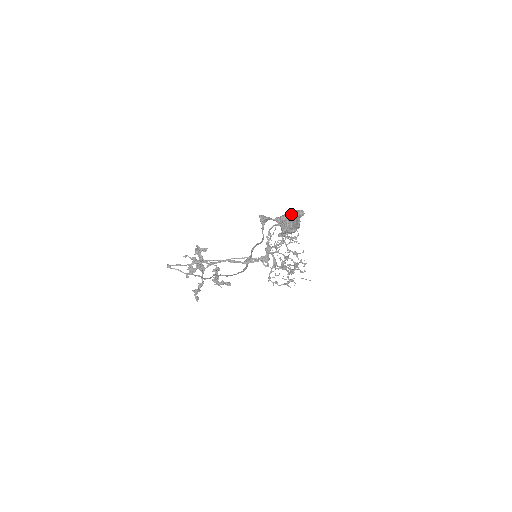
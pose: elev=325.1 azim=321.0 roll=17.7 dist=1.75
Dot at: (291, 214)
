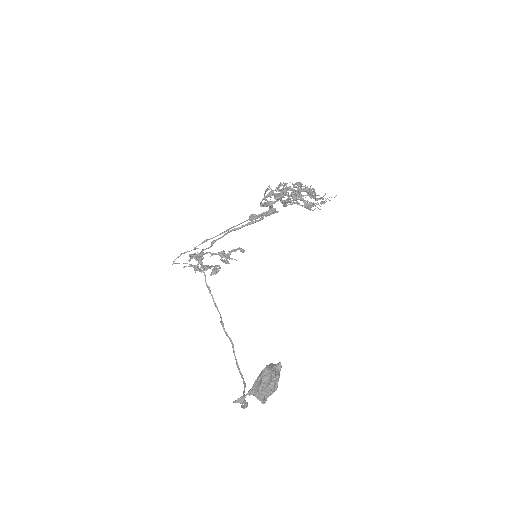
Dot at: (264, 392)
